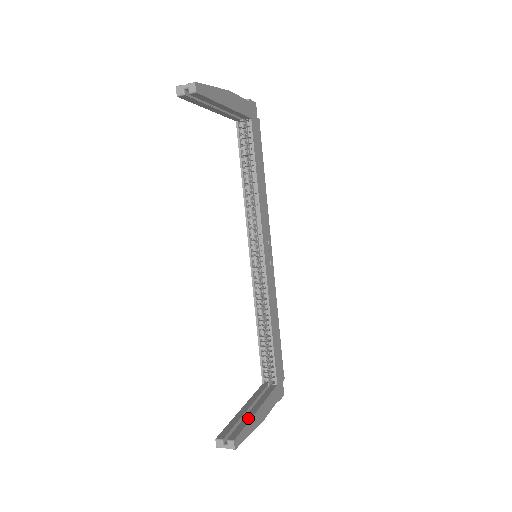
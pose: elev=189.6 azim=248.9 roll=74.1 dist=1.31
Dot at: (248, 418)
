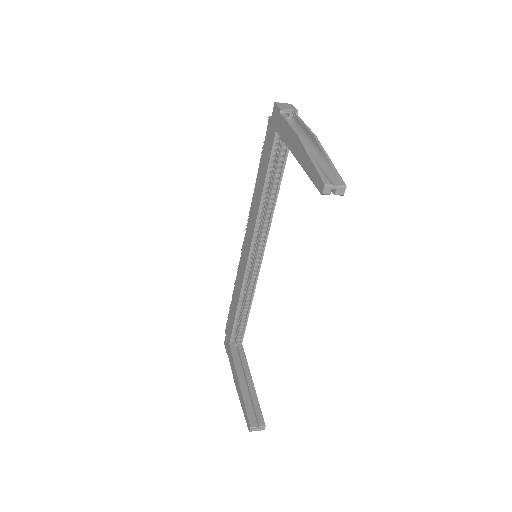
Dot at: (255, 395)
